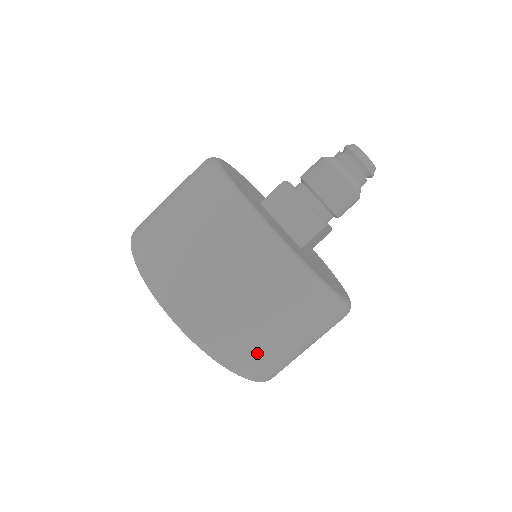
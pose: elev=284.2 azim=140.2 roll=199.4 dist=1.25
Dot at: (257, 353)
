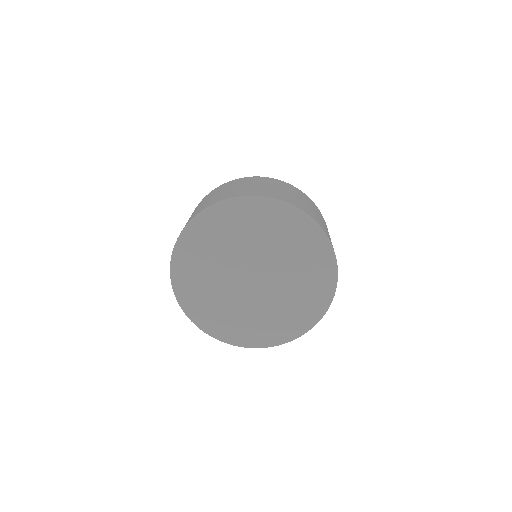
Dot at: (317, 219)
